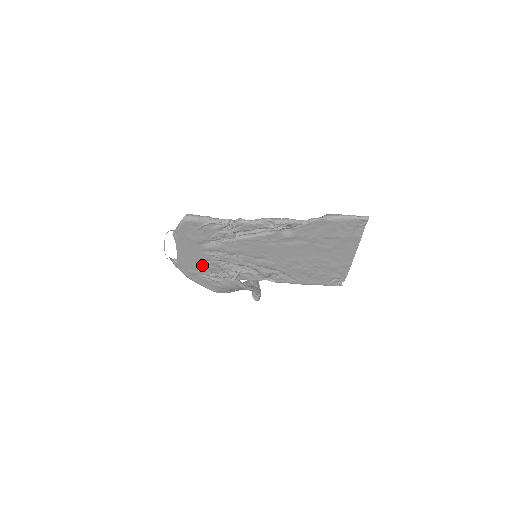
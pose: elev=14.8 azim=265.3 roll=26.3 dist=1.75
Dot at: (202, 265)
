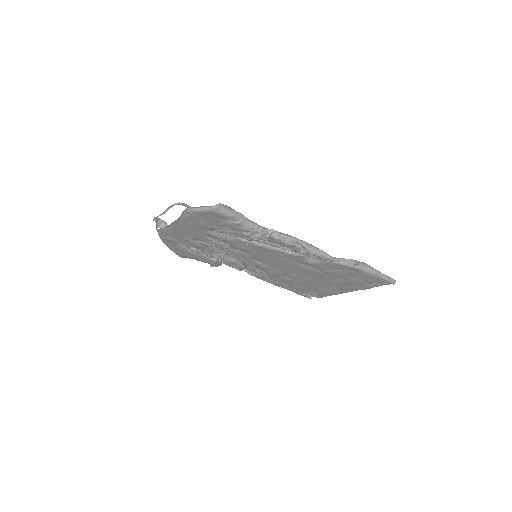
Dot at: (190, 241)
